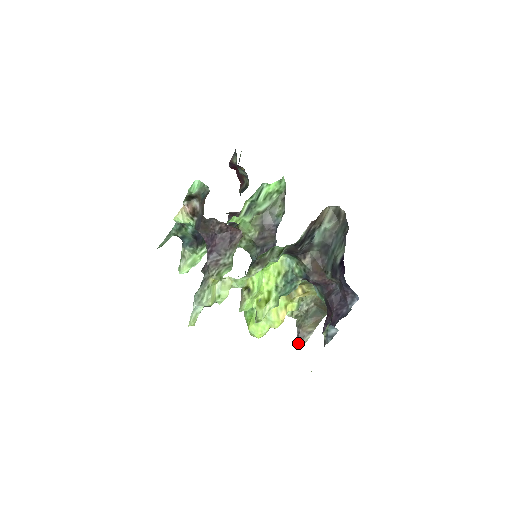
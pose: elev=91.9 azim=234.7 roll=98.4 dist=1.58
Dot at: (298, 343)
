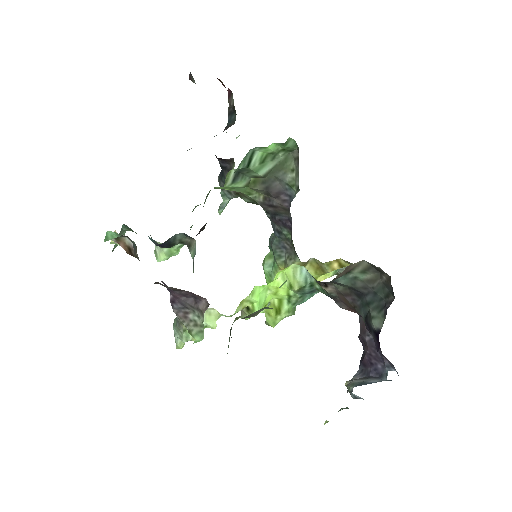
Dot at: occluded
